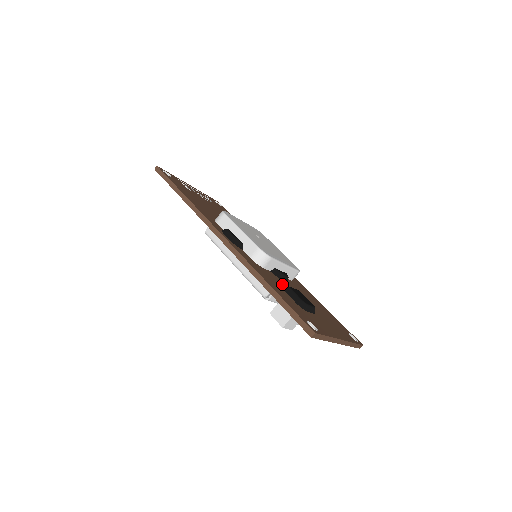
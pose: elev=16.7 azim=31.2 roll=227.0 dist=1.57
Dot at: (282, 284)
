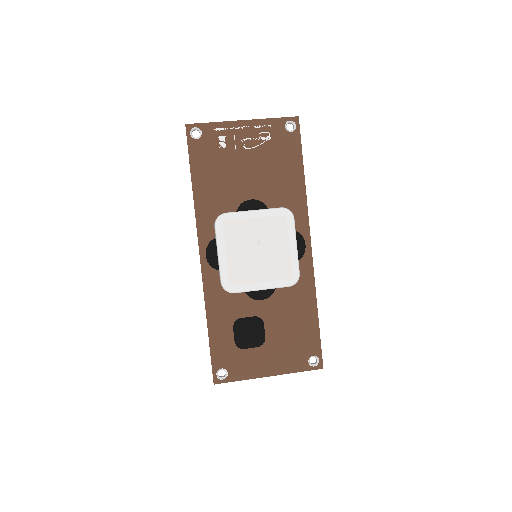
Dot at: (245, 311)
